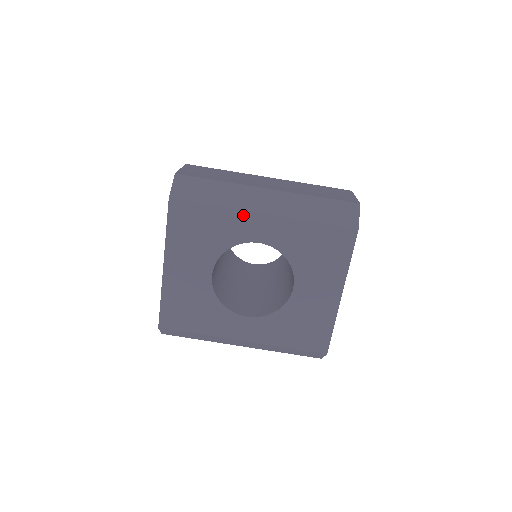
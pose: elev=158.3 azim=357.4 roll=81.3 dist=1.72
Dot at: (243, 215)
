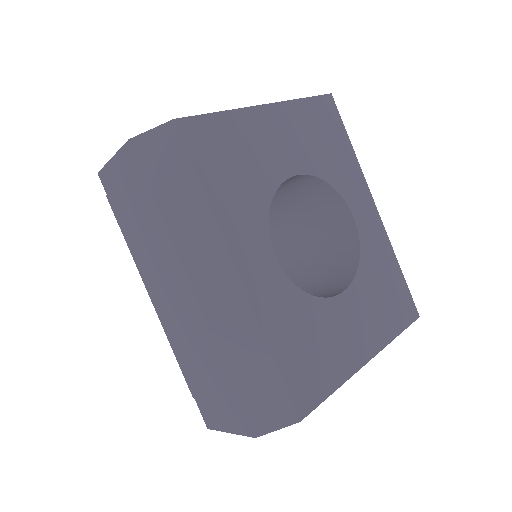
Dot at: (363, 184)
